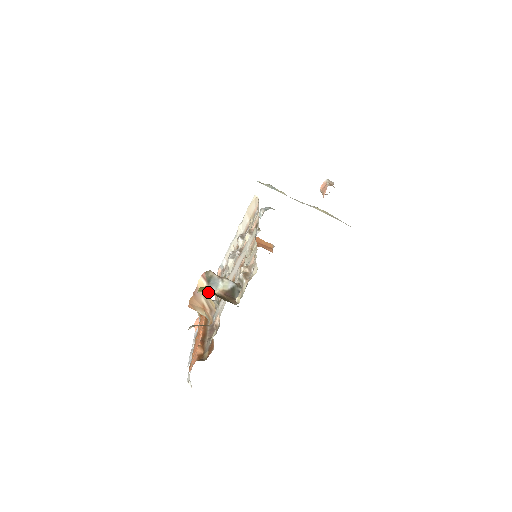
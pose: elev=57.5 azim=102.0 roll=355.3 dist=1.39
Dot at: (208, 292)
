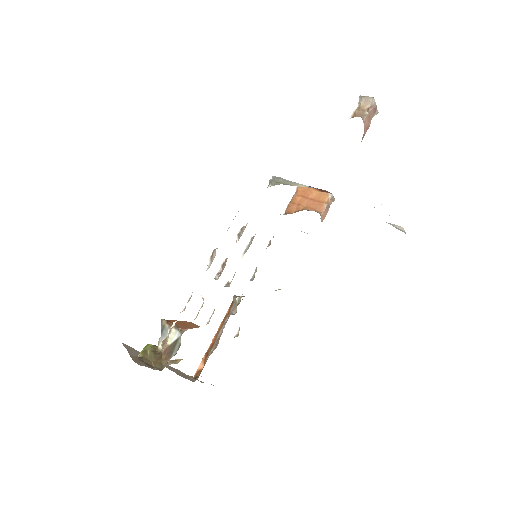
Dot at: (143, 356)
